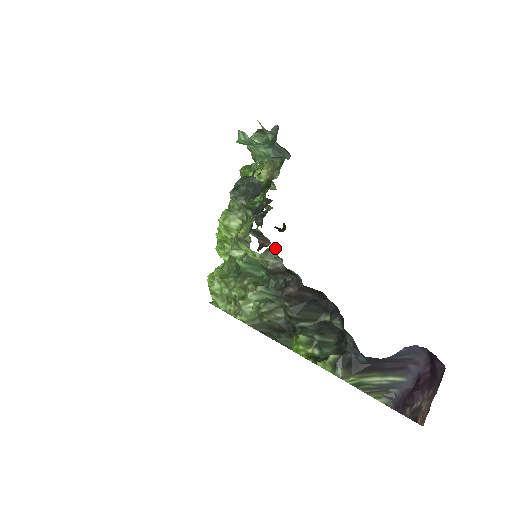
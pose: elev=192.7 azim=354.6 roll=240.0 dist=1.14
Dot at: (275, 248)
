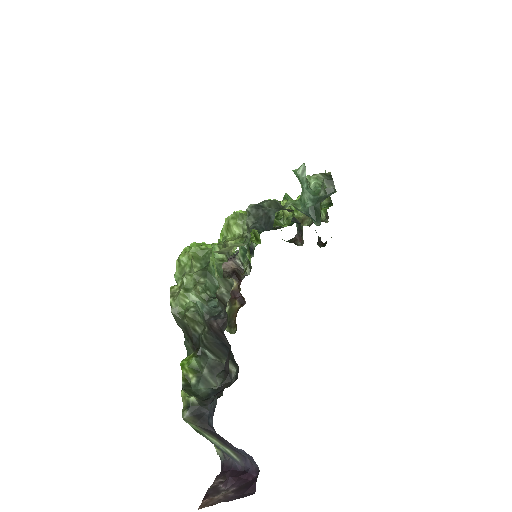
Dot at: (233, 284)
